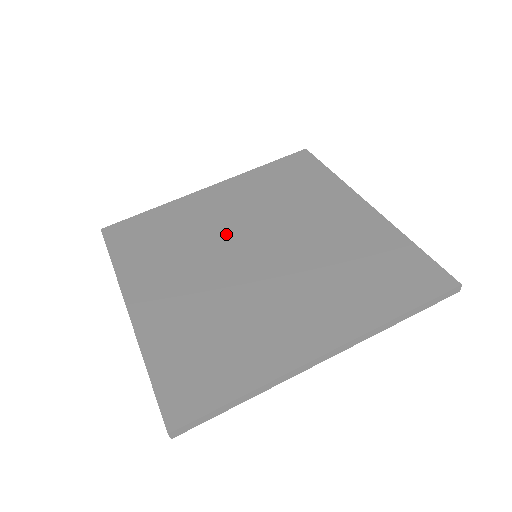
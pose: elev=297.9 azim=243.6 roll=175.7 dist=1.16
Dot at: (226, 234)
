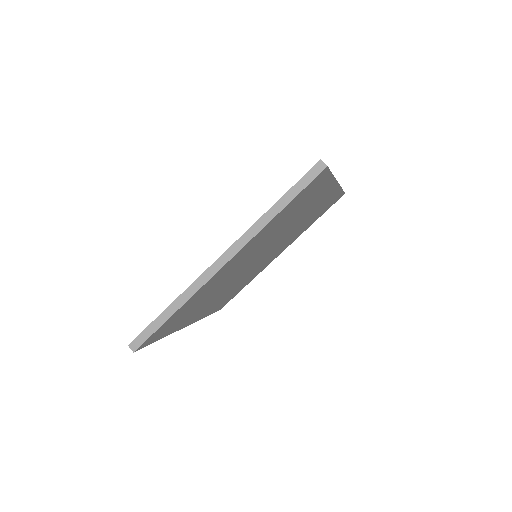
Dot at: occluded
